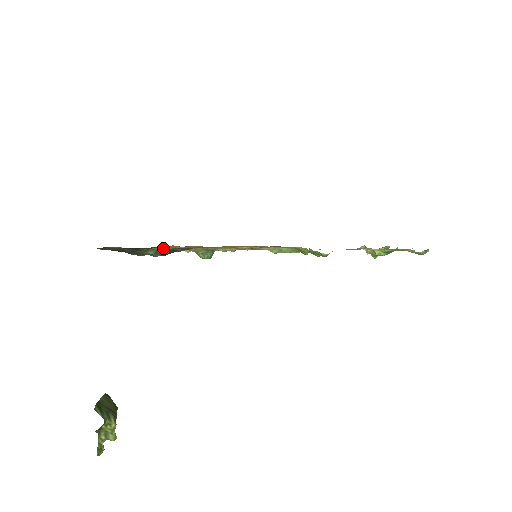
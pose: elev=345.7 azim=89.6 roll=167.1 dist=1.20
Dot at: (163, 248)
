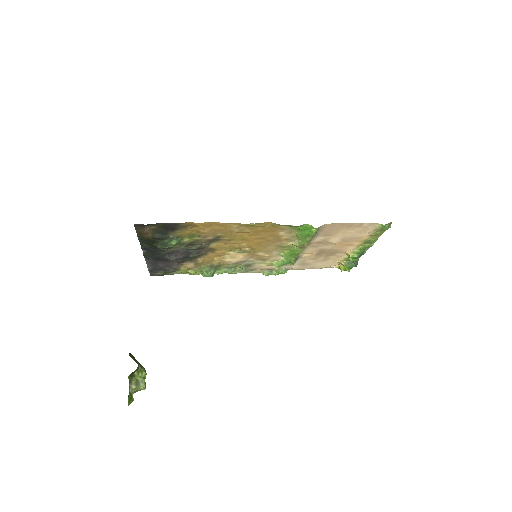
Dot at: (184, 239)
